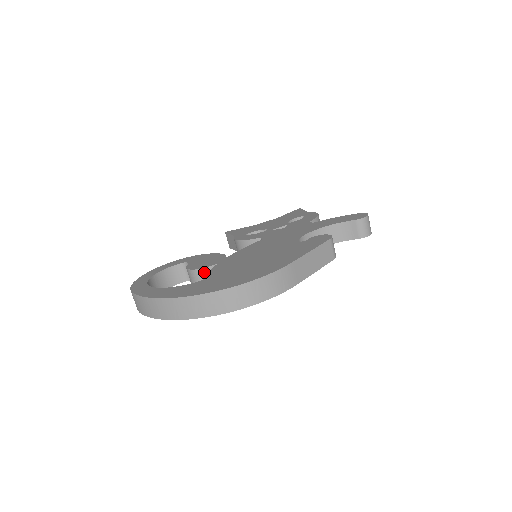
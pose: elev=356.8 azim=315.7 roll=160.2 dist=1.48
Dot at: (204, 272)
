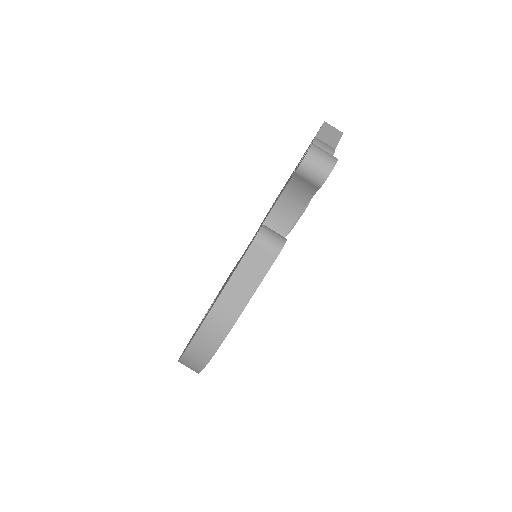
Dot at: occluded
